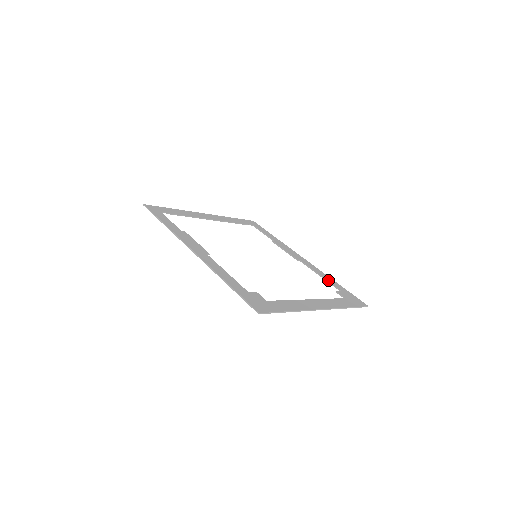
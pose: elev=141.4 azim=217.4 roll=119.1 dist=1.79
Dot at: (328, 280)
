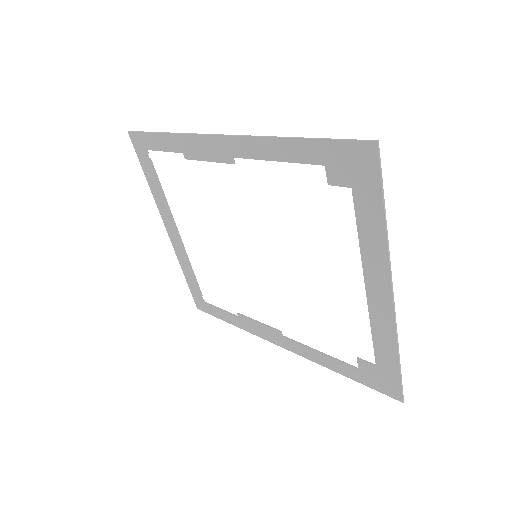
Dot at: (332, 358)
